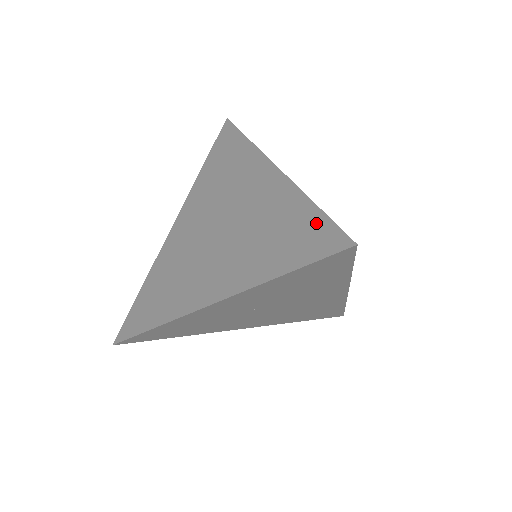
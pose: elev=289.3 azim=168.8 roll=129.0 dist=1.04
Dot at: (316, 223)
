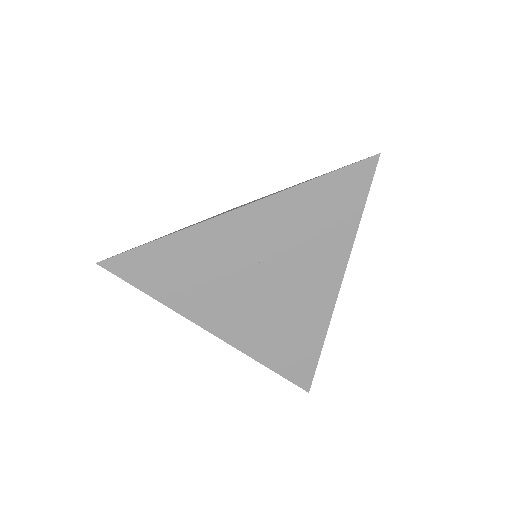
Dot at: occluded
